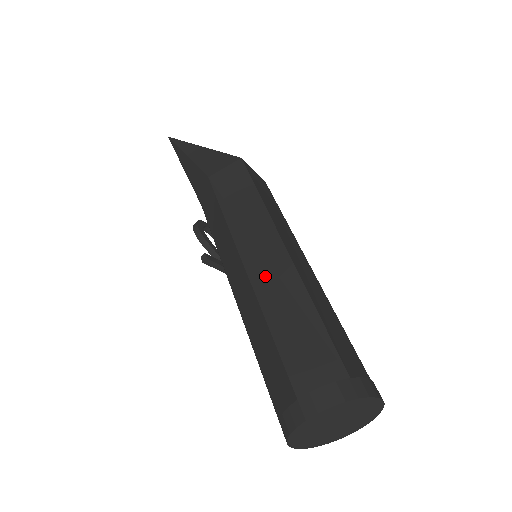
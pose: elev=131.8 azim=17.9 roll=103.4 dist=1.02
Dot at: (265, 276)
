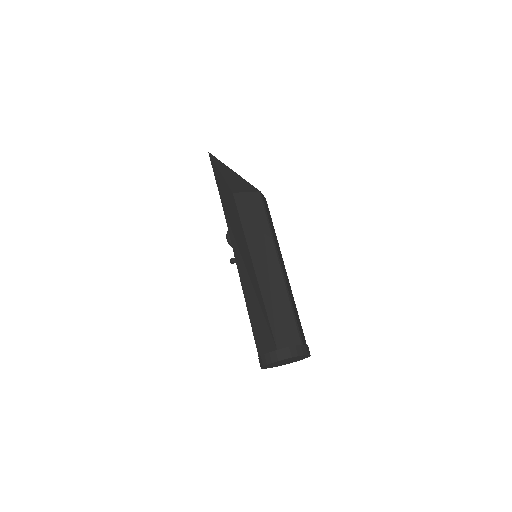
Dot at: (247, 285)
